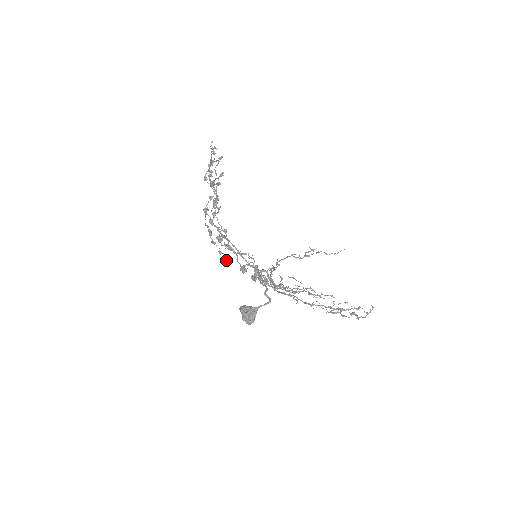
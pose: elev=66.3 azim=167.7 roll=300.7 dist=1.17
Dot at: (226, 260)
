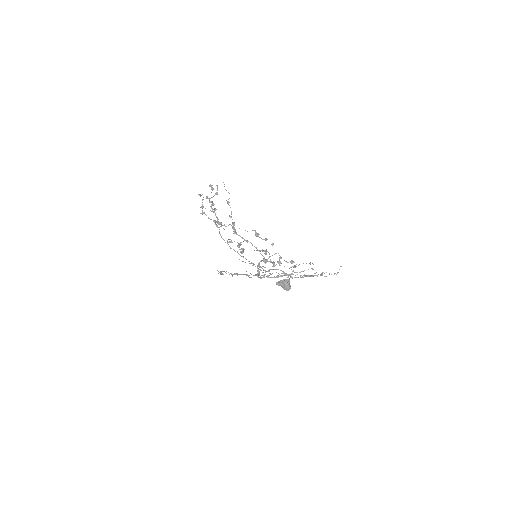
Dot at: (265, 252)
